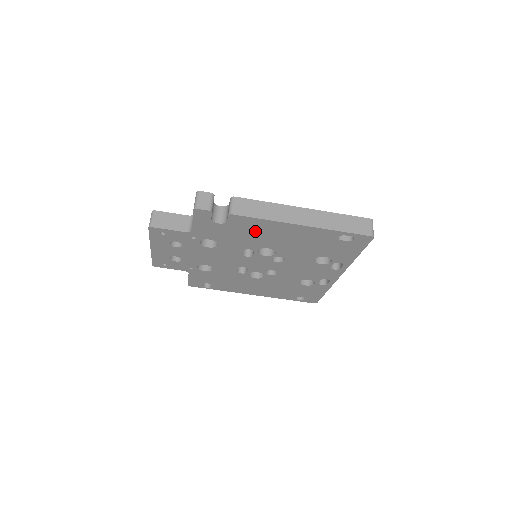
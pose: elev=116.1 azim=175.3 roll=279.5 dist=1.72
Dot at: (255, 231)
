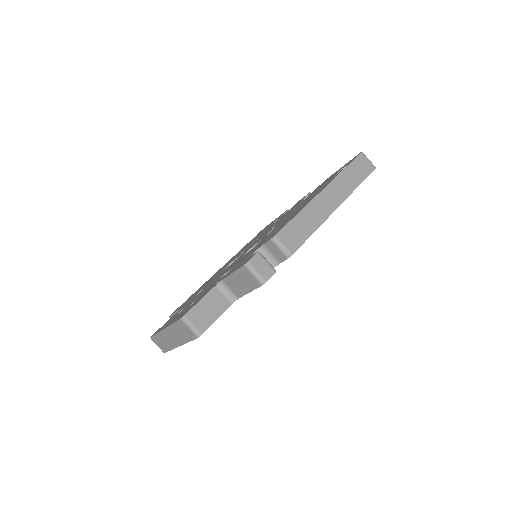
Dot at: occluded
